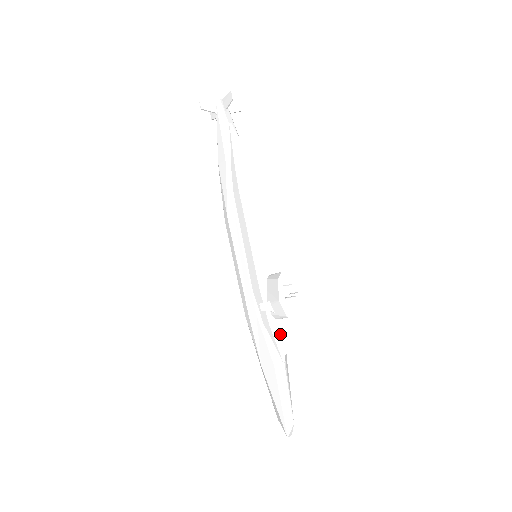
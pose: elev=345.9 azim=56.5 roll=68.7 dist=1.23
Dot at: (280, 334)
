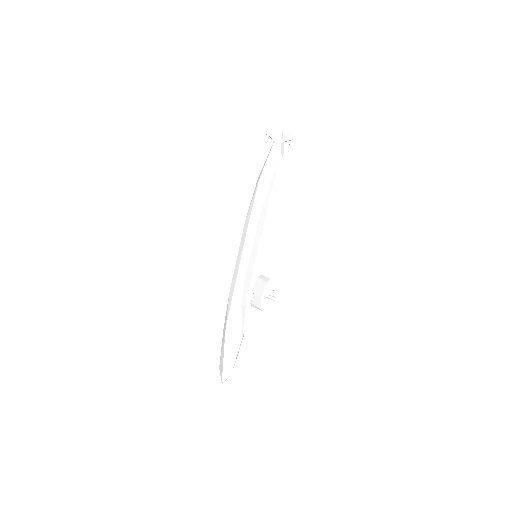
Dot at: (249, 316)
